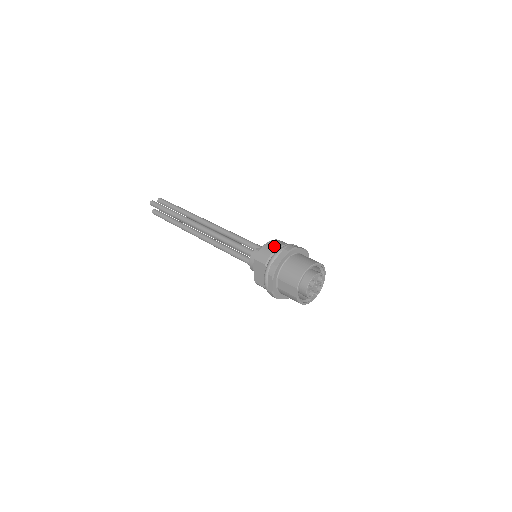
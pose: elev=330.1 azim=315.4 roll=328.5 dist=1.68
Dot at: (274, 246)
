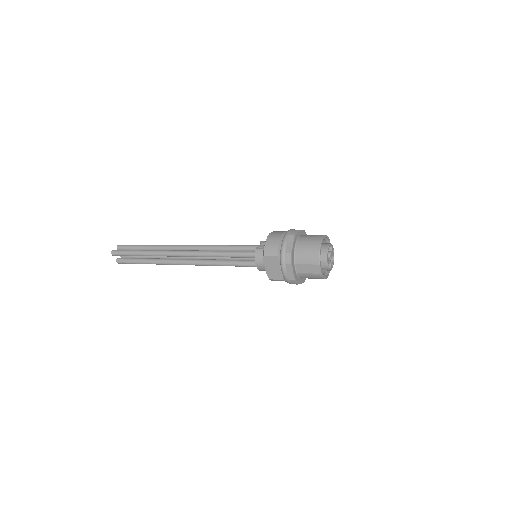
Dot at: (276, 237)
